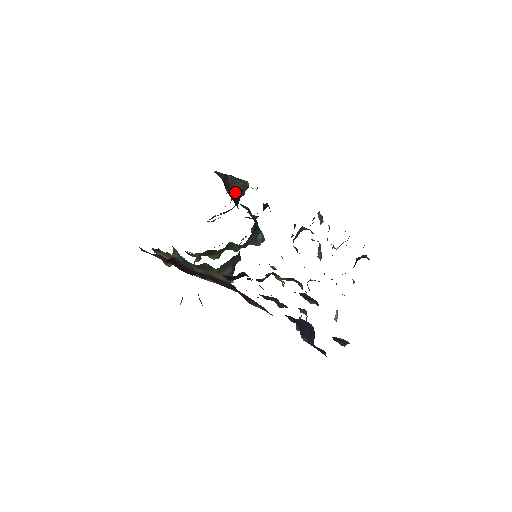
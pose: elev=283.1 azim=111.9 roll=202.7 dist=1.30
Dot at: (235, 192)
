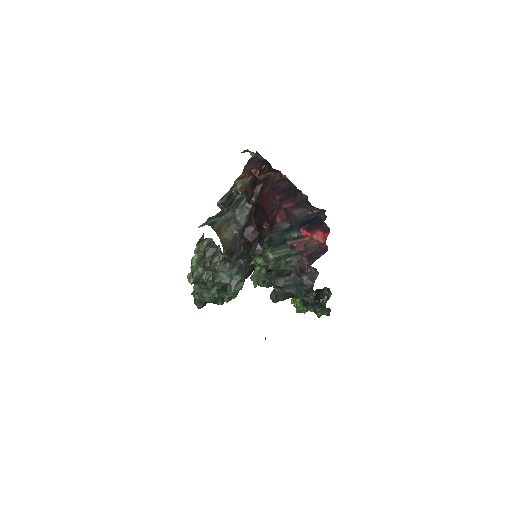
Dot at: occluded
